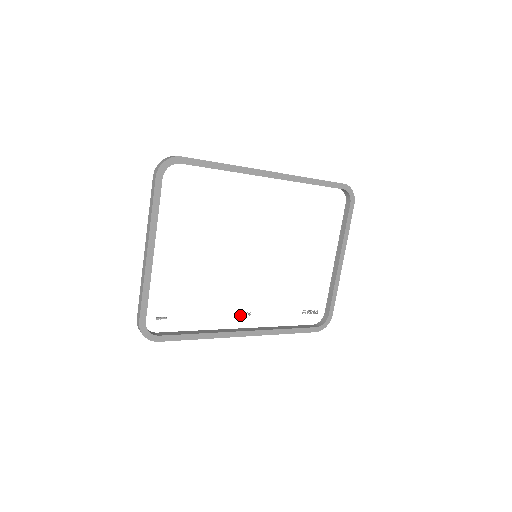
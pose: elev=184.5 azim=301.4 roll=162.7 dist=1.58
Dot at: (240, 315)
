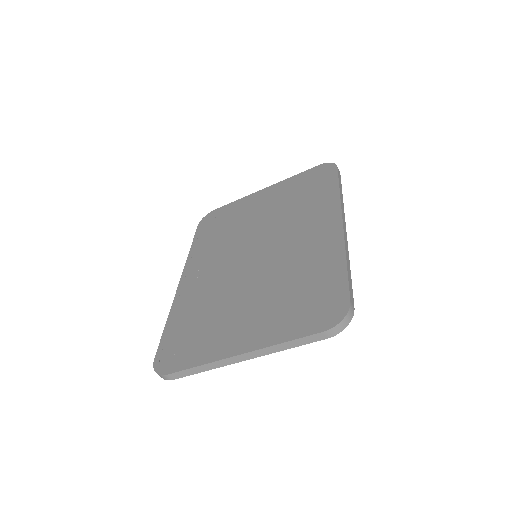
Dot at: (196, 279)
